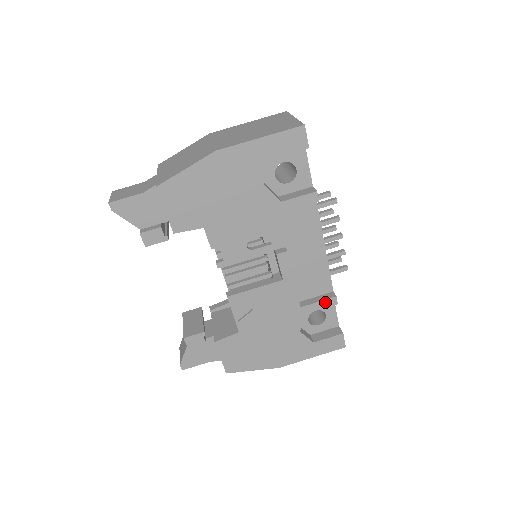
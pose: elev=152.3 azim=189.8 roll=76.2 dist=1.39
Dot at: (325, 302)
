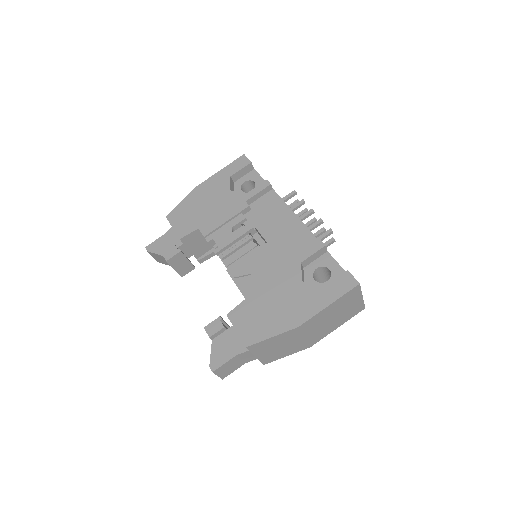
Dot at: (313, 248)
